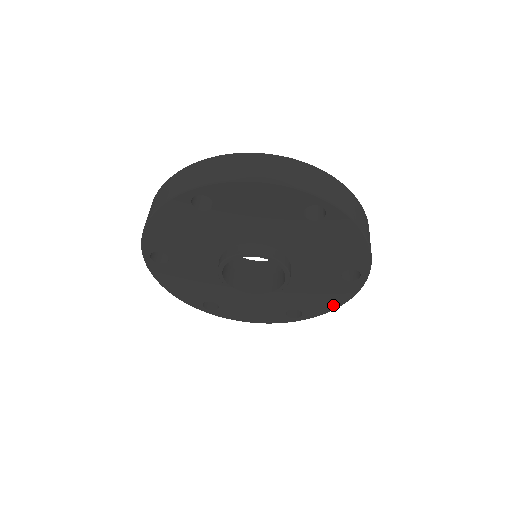
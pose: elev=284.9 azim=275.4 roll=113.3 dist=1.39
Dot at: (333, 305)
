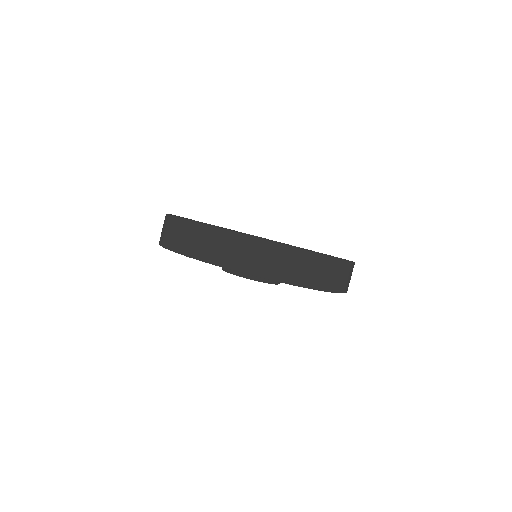
Dot at: occluded
